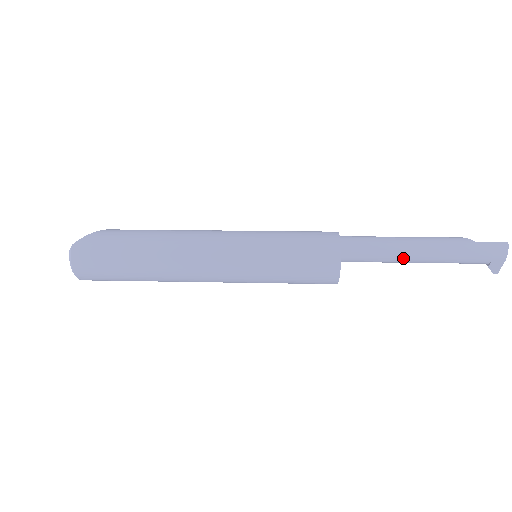
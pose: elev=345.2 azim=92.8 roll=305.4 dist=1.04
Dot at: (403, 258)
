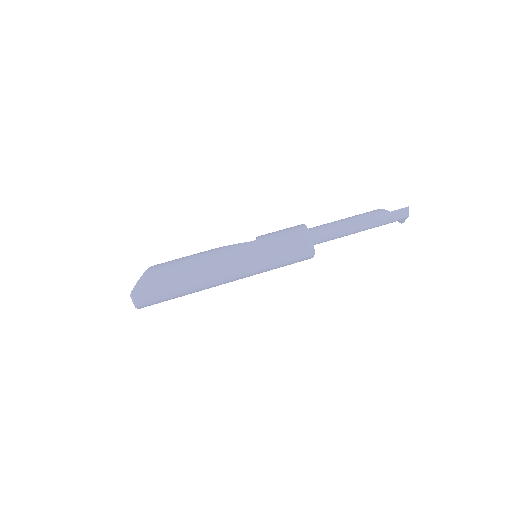
Dot at: (350, 234)
